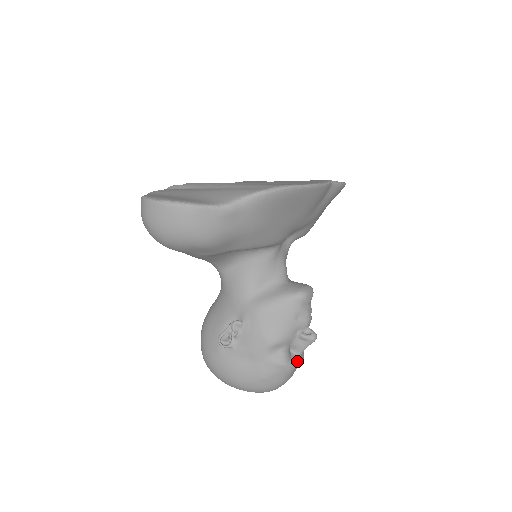
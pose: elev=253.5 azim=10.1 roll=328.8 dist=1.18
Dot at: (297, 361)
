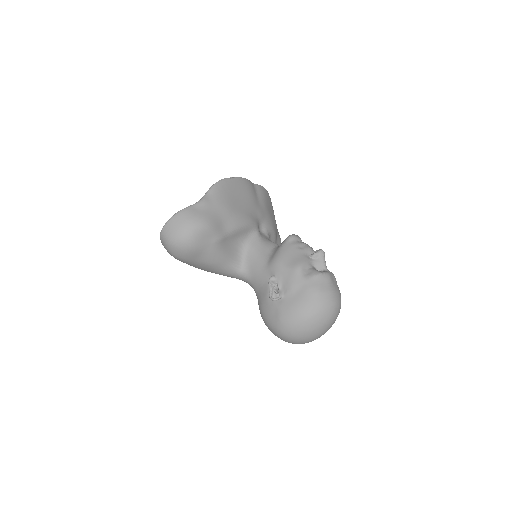
Dot at: (327, 272)
